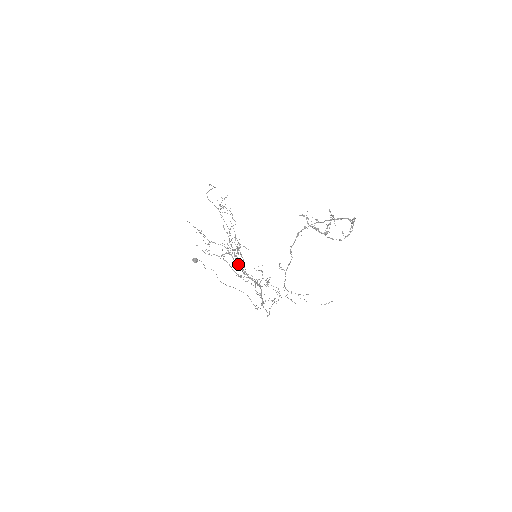
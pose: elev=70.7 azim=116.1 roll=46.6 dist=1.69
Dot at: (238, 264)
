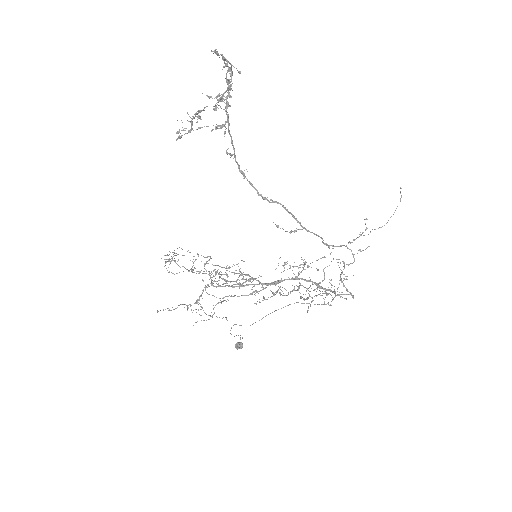
Dot at: (243, 285)
